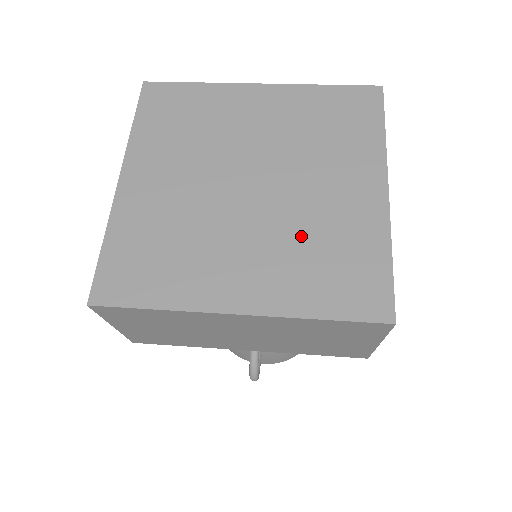
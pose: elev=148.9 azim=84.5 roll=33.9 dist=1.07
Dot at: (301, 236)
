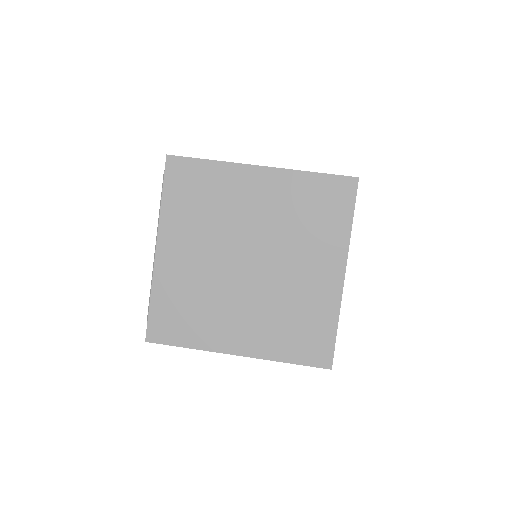
Dot at: (281, 306)
